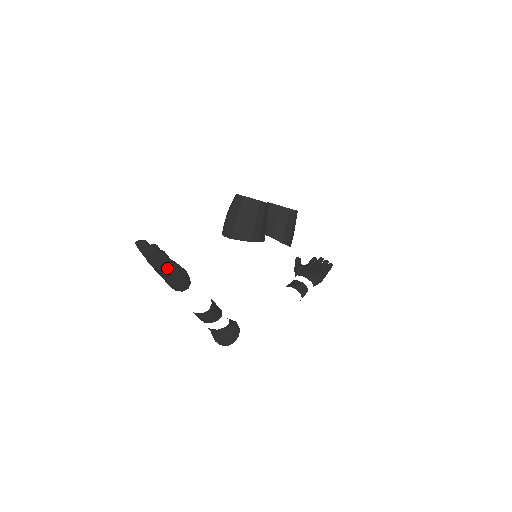
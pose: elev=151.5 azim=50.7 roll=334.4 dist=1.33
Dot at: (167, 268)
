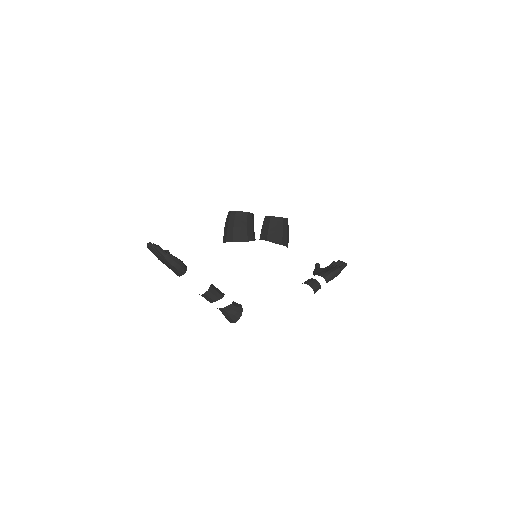
Dot at: (163, 257)
